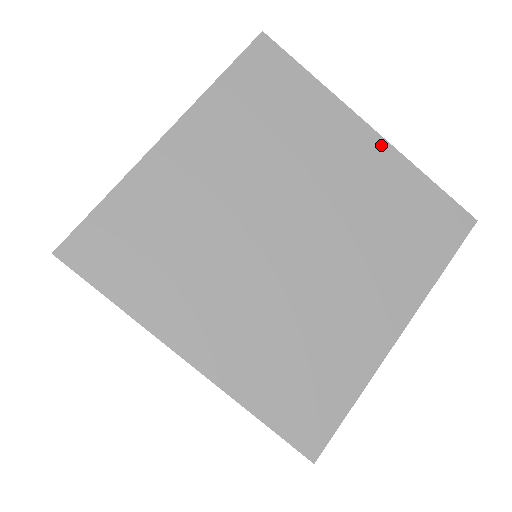
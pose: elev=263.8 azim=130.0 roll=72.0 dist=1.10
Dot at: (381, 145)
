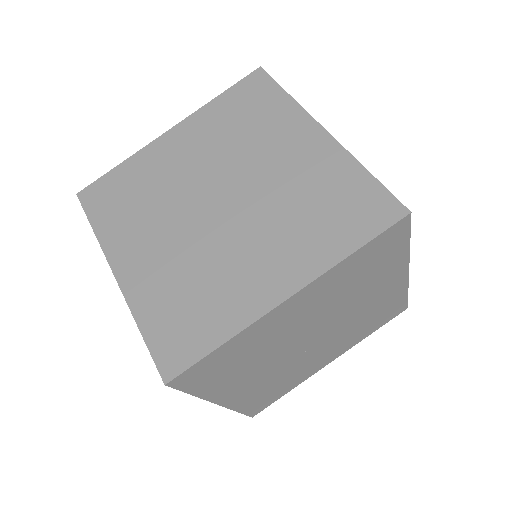
Dot at: (328, 142)
